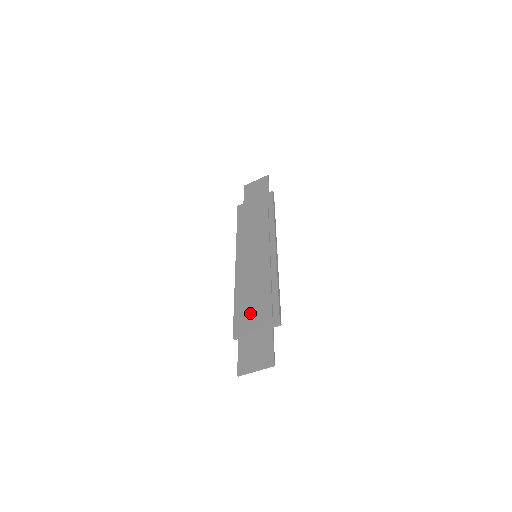
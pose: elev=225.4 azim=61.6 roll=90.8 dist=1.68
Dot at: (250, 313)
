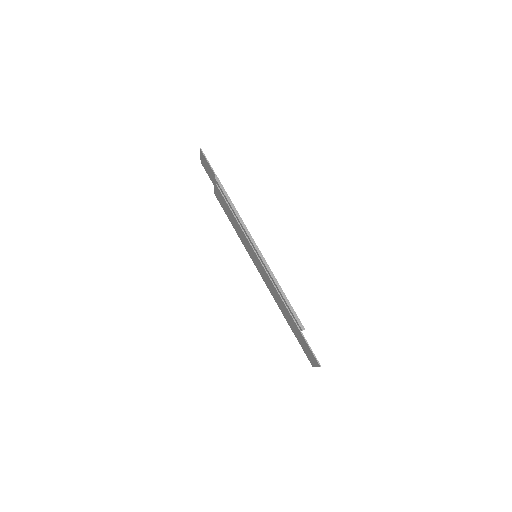
Dot at: (286, 317)
